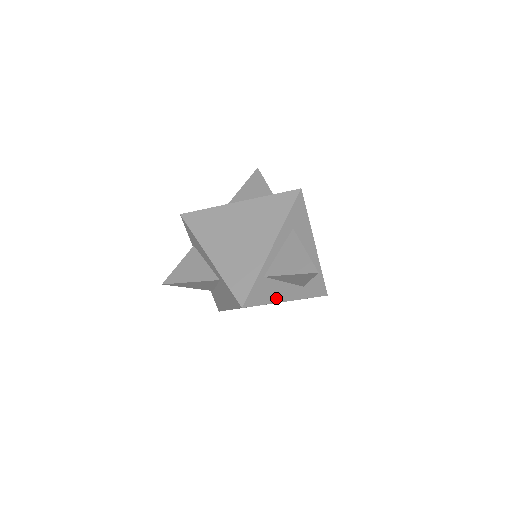
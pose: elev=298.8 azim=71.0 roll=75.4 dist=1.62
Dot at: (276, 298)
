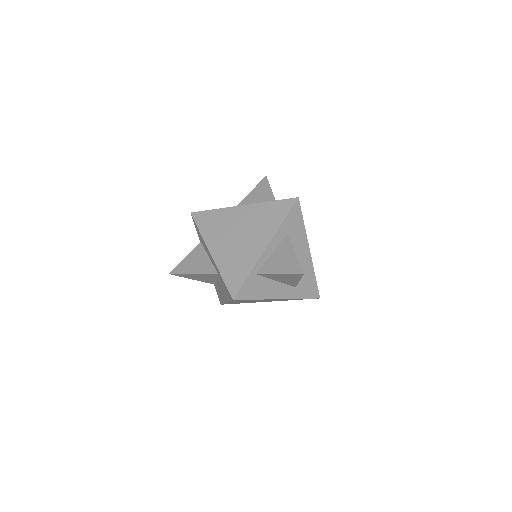
Dot at: (267, 295)
